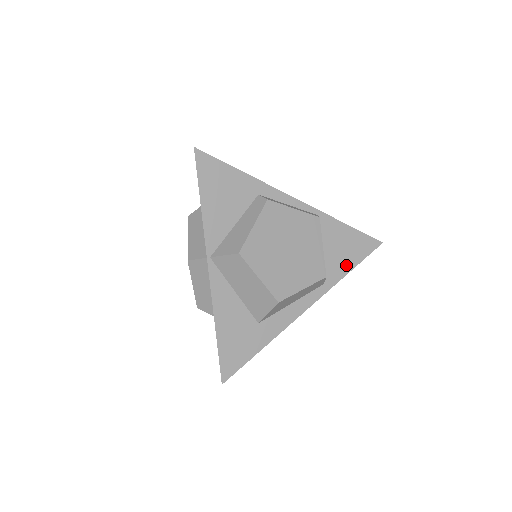
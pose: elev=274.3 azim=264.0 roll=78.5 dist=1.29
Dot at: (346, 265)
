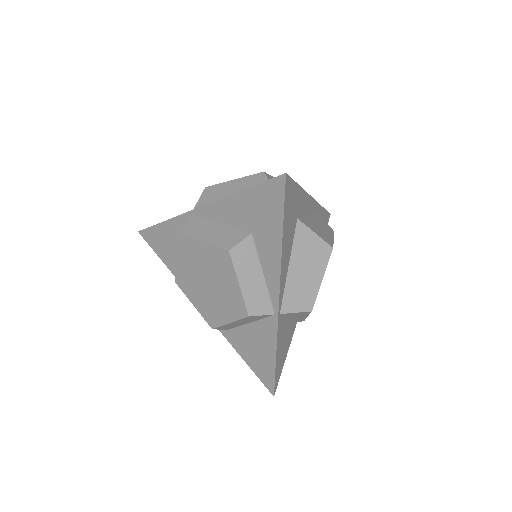
Dot at: occluded
